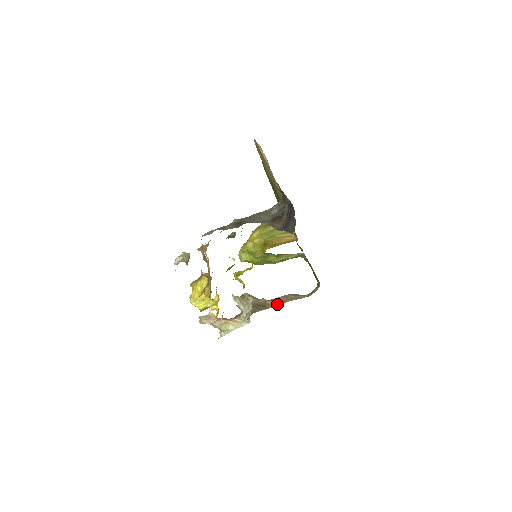
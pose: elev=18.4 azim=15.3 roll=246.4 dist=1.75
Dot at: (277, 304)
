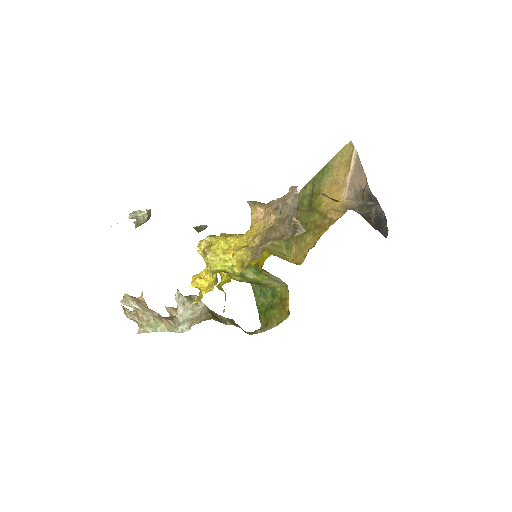
Dot at: (231, 324)
